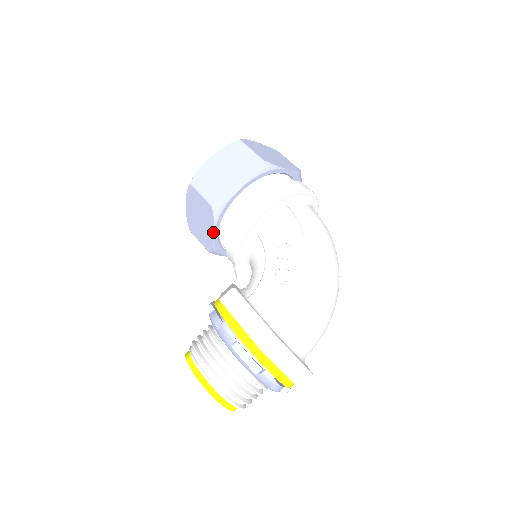
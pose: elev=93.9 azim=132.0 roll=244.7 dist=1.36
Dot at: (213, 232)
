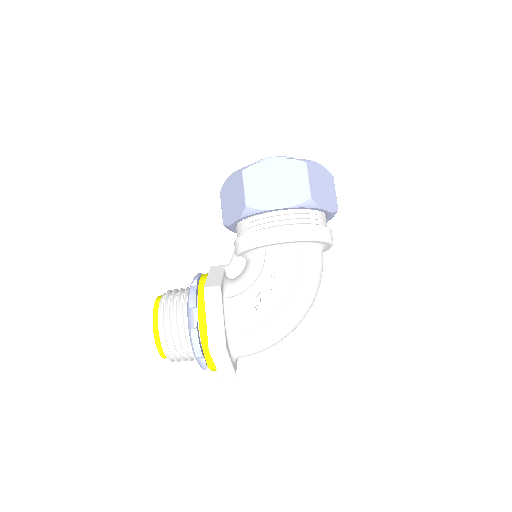
Dot at: (235, 220)
